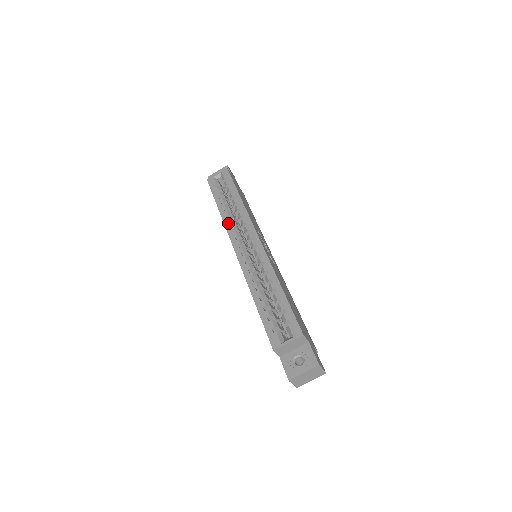
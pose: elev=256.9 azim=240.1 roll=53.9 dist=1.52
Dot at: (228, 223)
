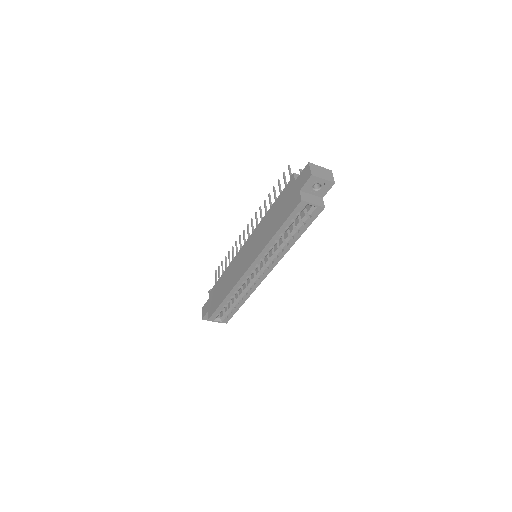
Dot at: (265, 253)
